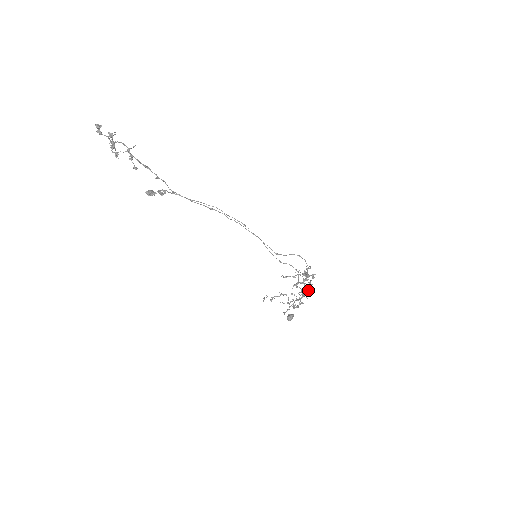
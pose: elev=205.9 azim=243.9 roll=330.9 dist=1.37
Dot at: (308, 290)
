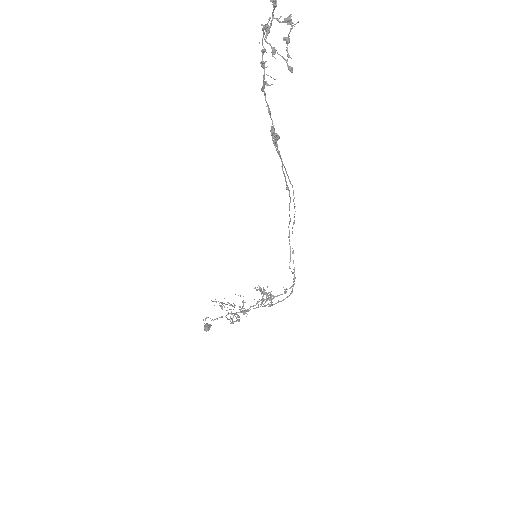
Dot at: (243, 306)
